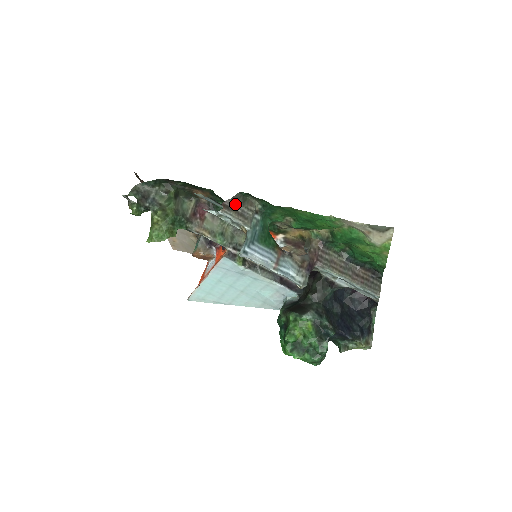
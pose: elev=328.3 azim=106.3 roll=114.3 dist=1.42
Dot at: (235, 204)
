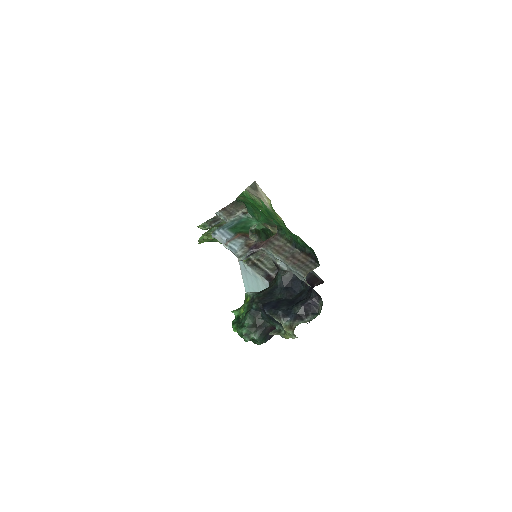
Dot at: (231, 208)
